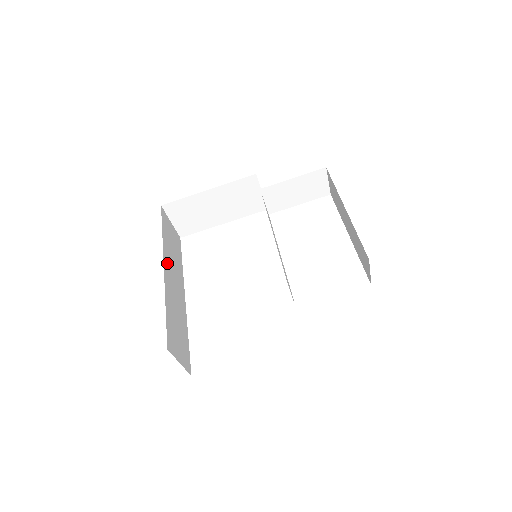
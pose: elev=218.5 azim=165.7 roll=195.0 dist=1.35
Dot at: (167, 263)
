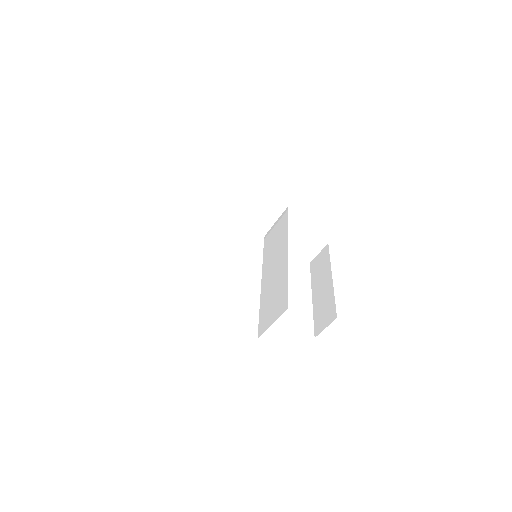
Dot at: occluded
